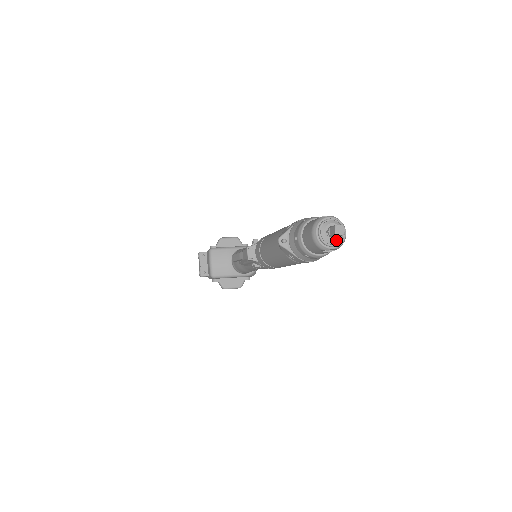
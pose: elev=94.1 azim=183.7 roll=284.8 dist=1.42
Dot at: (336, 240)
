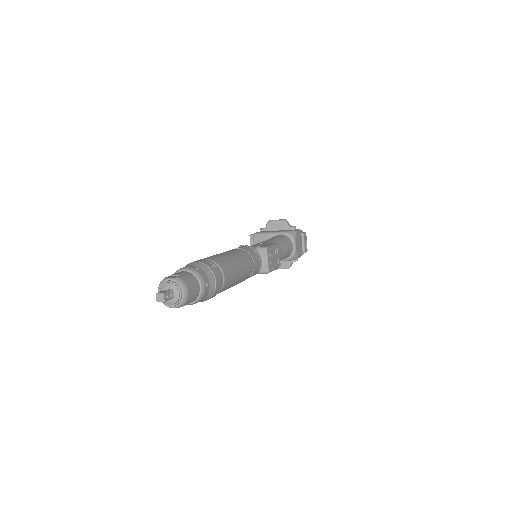
Dot at: (171, 301)
